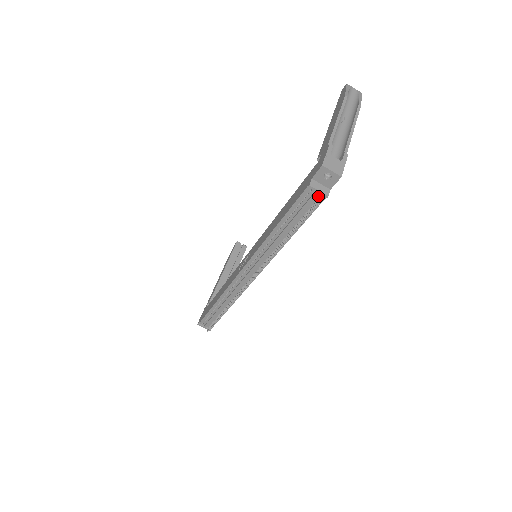
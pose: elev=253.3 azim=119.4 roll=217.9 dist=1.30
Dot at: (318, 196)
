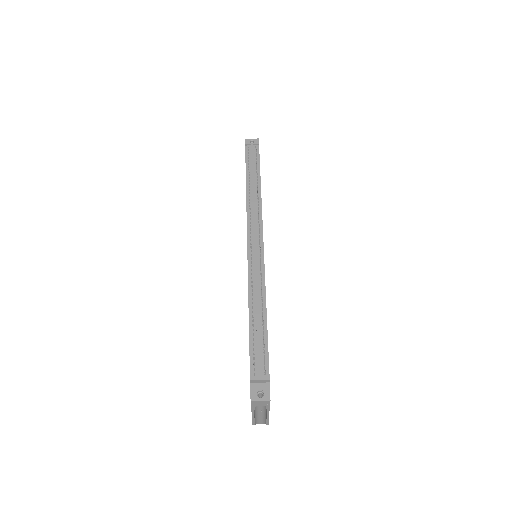
Dot at: (254, 148)
